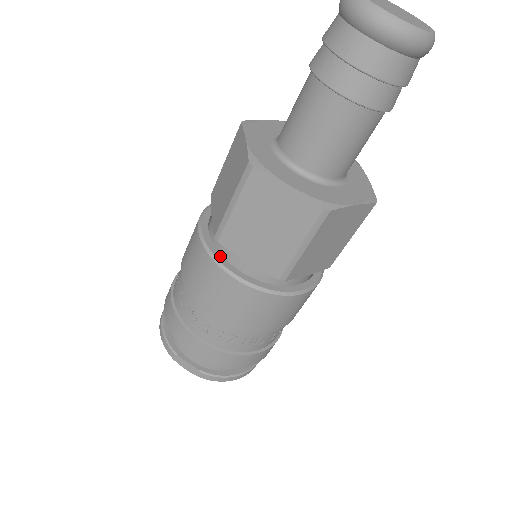
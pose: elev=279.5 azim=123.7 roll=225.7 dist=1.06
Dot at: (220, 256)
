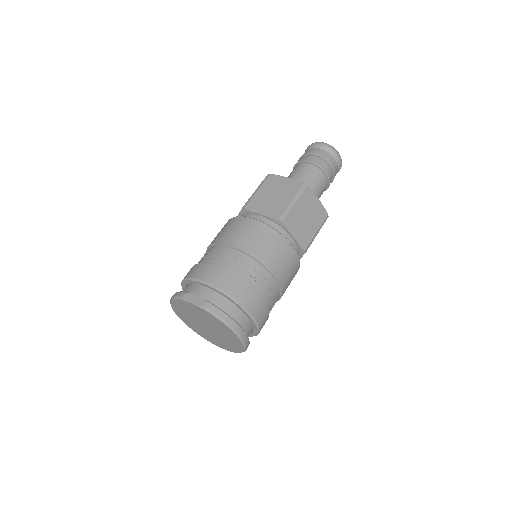
Dot at: occluded
